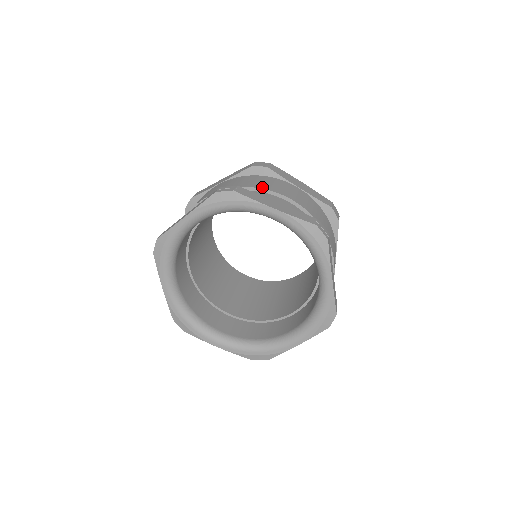
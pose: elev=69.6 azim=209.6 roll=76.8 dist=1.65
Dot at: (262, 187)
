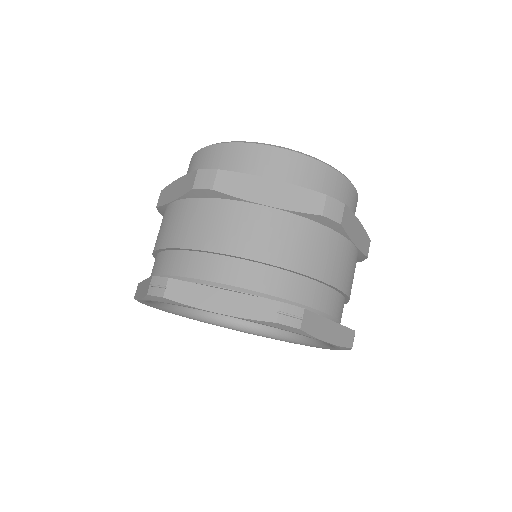
Dot at: (207, 246)
